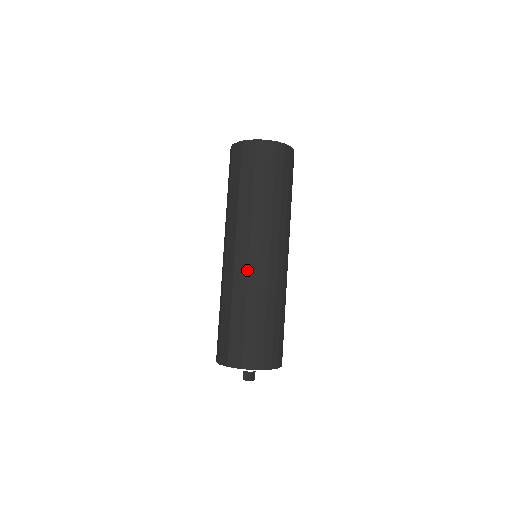
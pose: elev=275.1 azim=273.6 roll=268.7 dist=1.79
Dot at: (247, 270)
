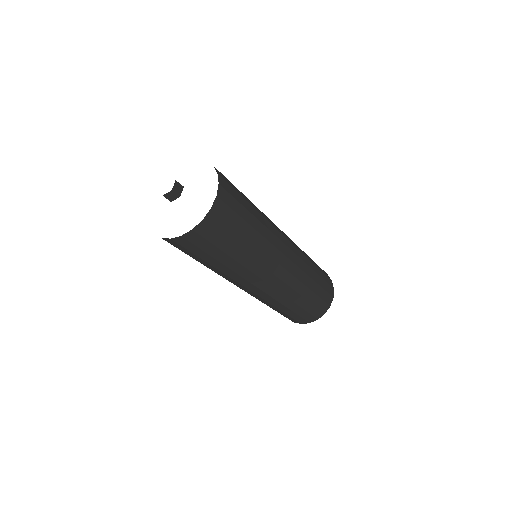
Dot at: occluded
